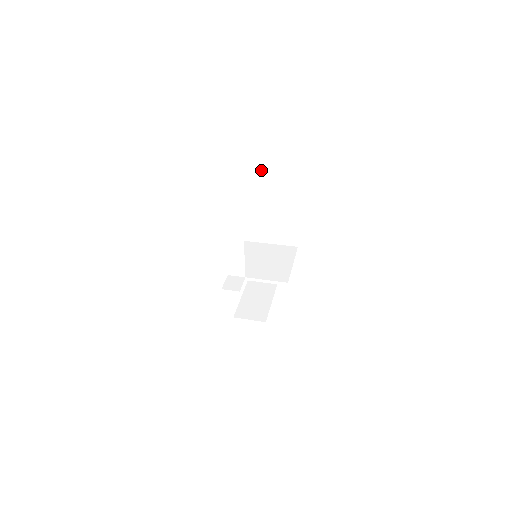
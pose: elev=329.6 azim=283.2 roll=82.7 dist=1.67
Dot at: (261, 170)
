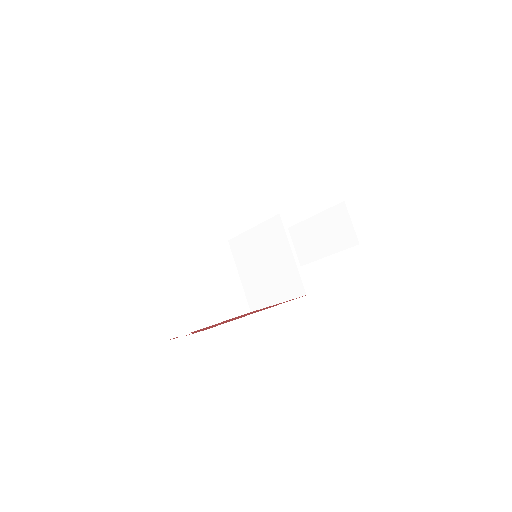
Dot at: occluded
